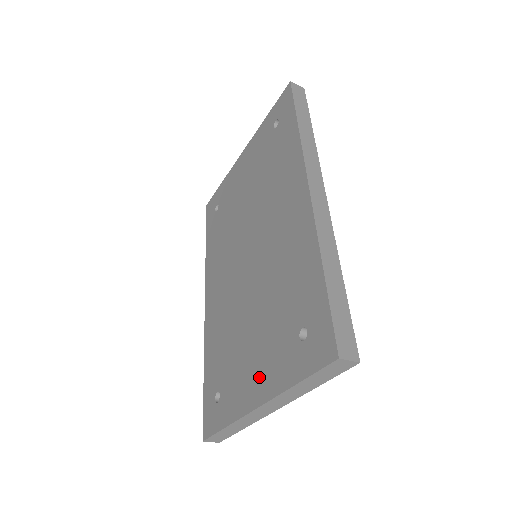
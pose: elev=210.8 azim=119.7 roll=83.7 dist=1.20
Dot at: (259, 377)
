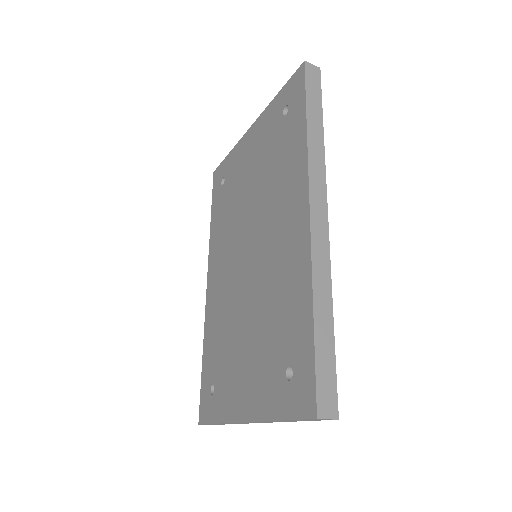
Dot at: (248, 393)
